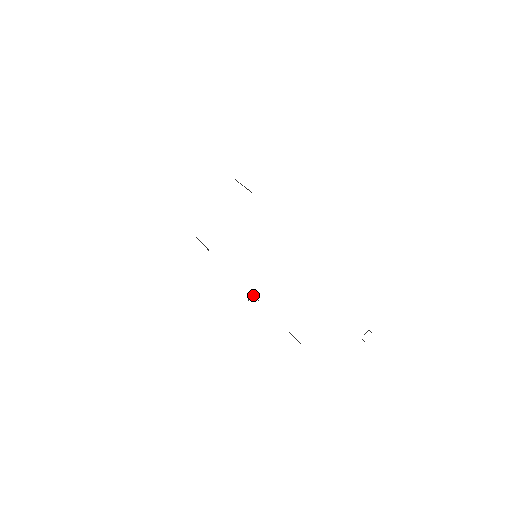
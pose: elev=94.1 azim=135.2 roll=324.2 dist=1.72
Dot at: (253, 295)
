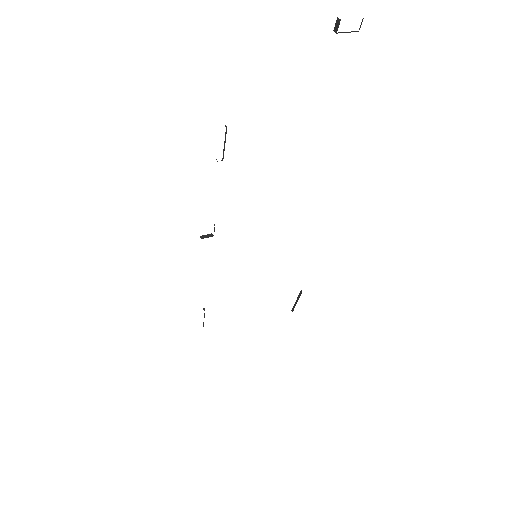
Dot at: occluded
